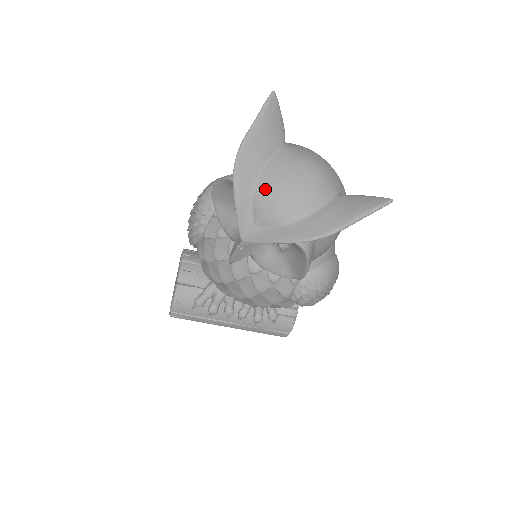
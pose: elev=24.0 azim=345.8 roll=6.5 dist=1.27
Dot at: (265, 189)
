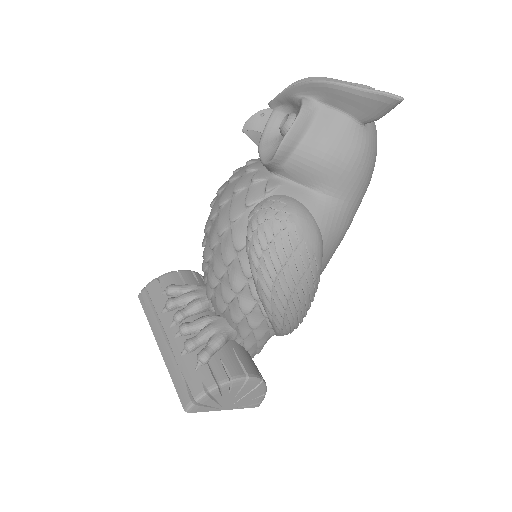
Dot at: occluded
